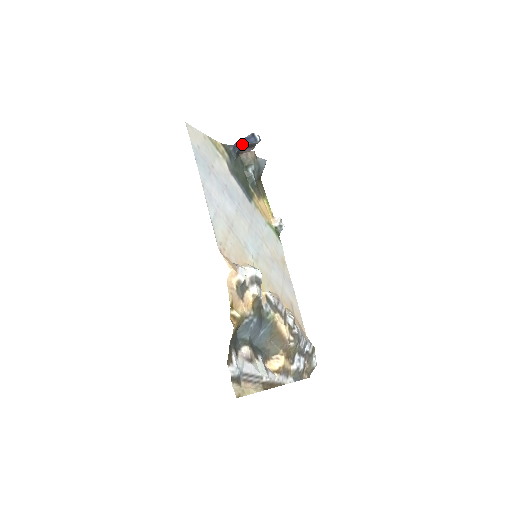
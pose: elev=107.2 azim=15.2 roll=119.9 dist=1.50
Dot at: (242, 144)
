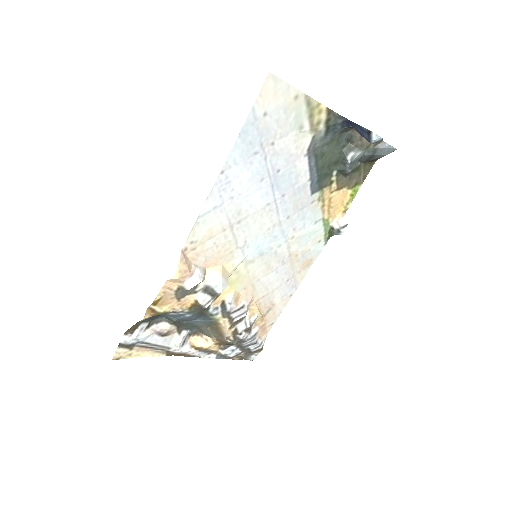
Dot at: (355, 127)
